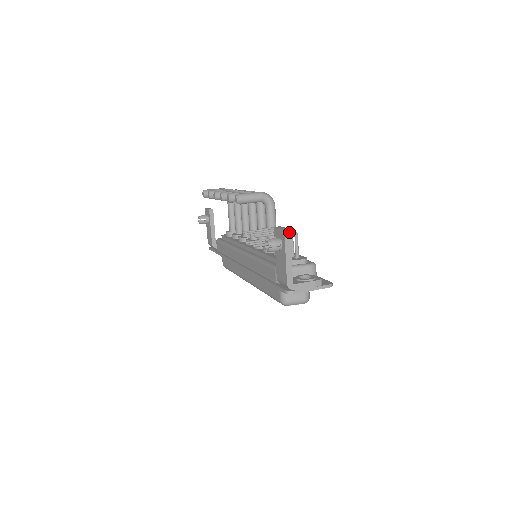
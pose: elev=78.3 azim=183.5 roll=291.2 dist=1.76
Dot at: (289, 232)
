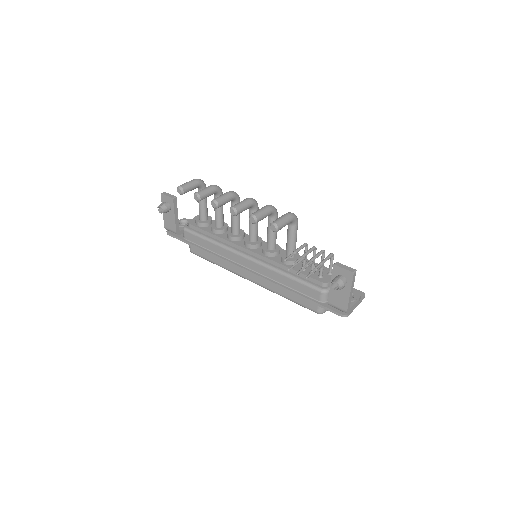
Dot at: (355, 273)
